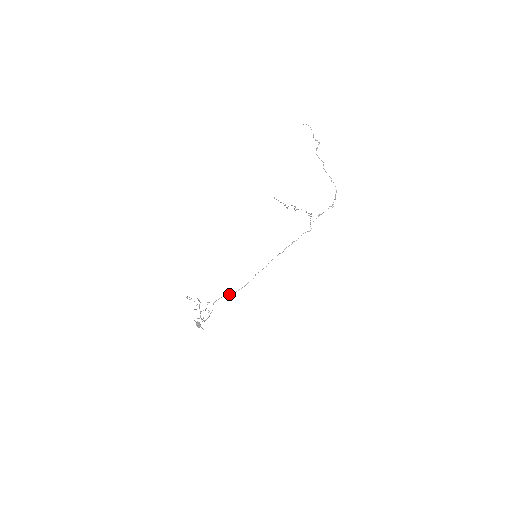
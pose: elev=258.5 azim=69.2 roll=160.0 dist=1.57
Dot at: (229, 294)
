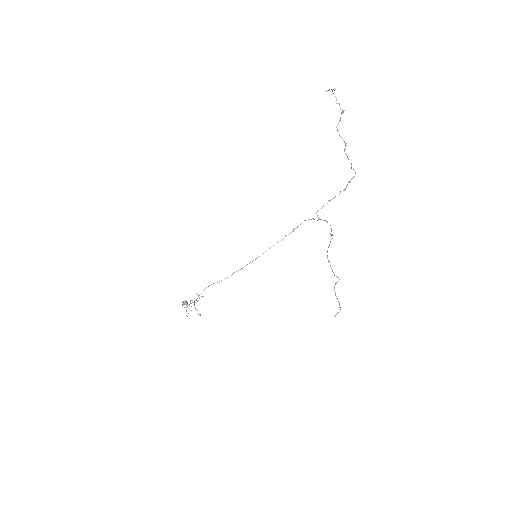
Dot at: occluded
